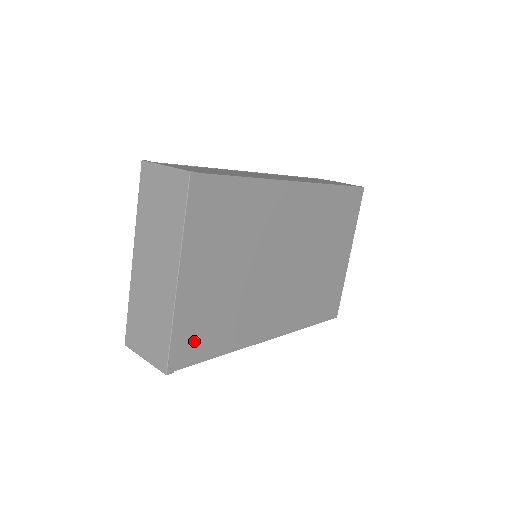
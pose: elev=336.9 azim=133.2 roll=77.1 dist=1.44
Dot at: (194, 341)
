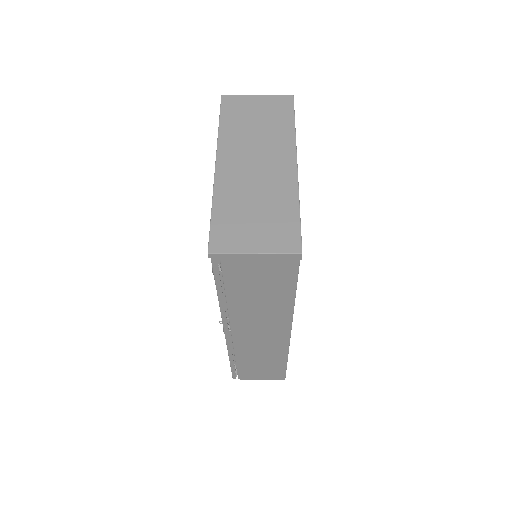
Dot at: occluded
